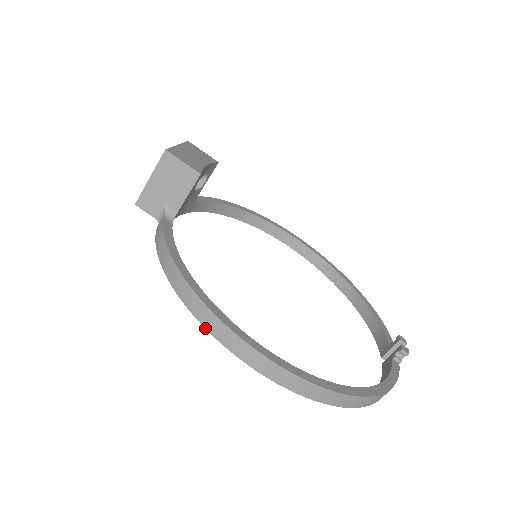
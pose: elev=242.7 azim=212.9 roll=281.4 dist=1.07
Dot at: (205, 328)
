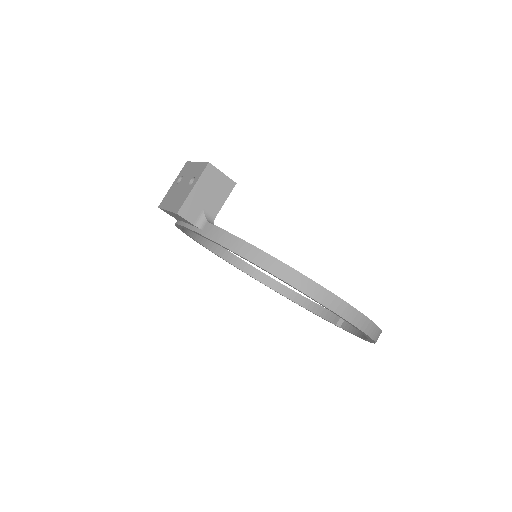
Dot at: (306, 295)
